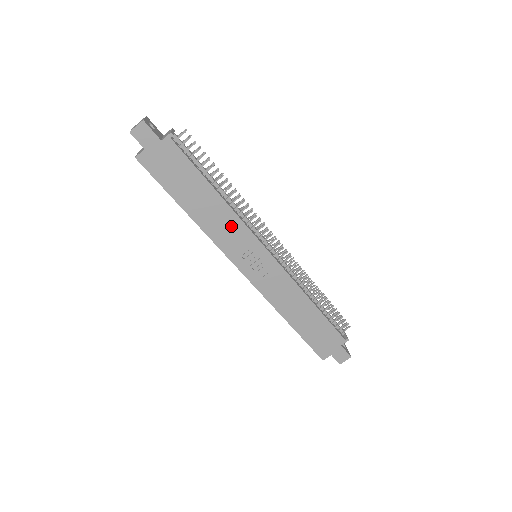
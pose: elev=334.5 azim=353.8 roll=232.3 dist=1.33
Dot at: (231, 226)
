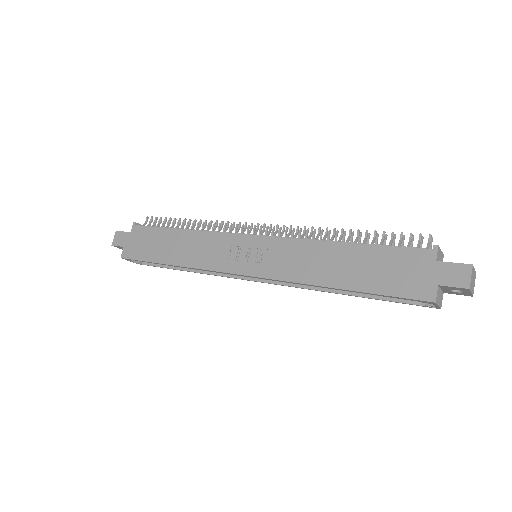
Dot at: (207, 244)
